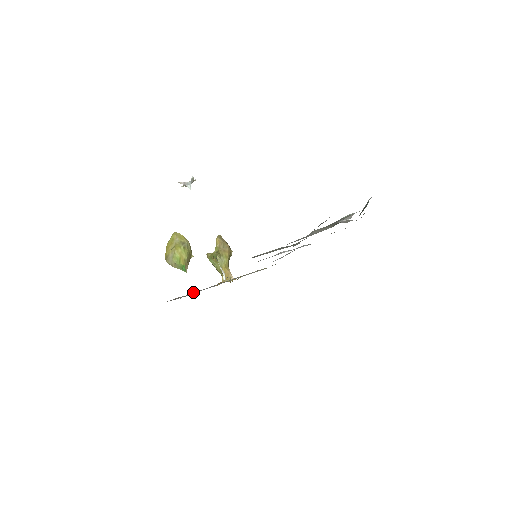
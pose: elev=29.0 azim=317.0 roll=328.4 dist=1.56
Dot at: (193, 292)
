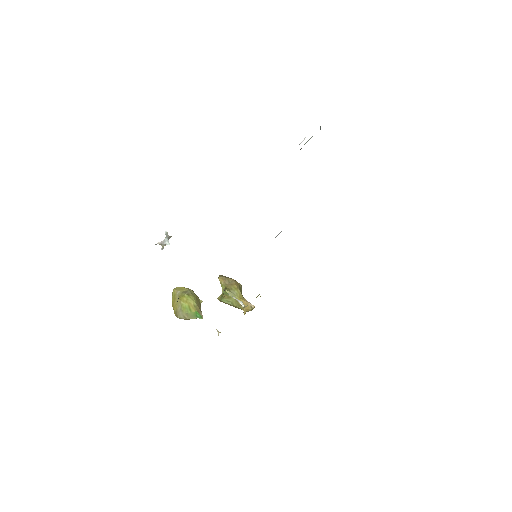
Dot at: occluded
